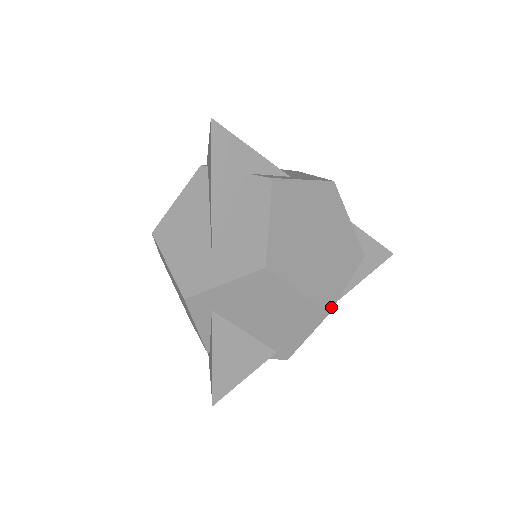
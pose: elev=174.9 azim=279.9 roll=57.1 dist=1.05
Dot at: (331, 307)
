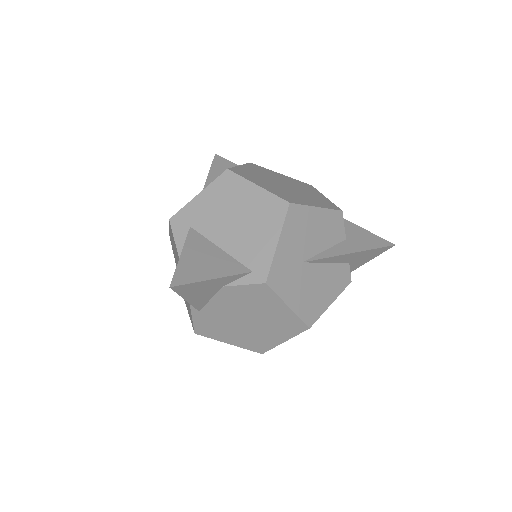
Dot at: (292, 202)
